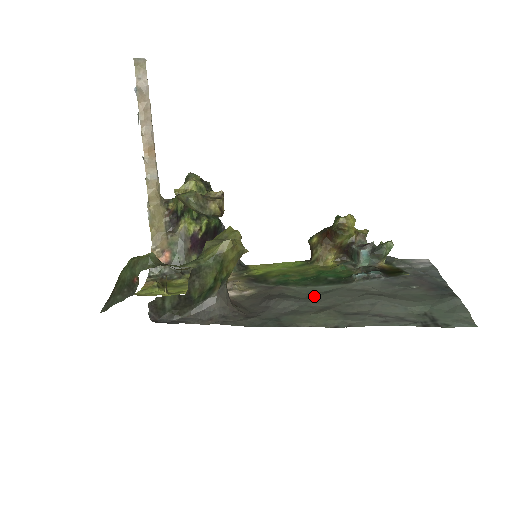
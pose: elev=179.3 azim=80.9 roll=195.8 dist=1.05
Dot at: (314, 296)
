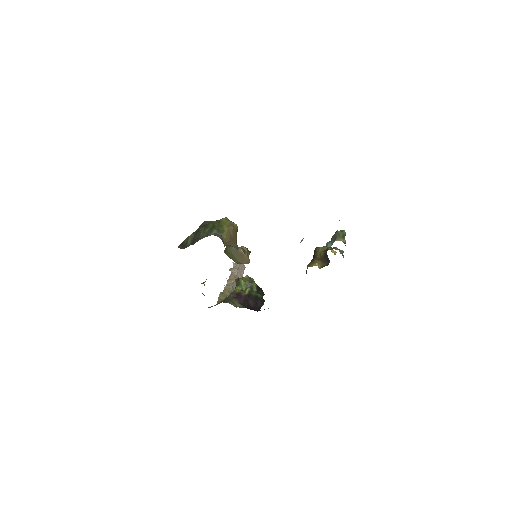
Dot at: occluded
